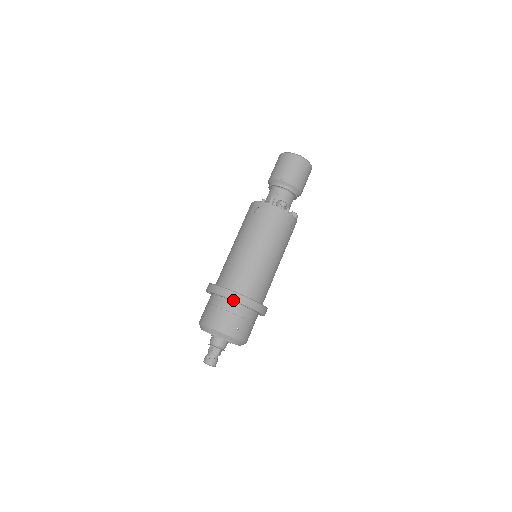
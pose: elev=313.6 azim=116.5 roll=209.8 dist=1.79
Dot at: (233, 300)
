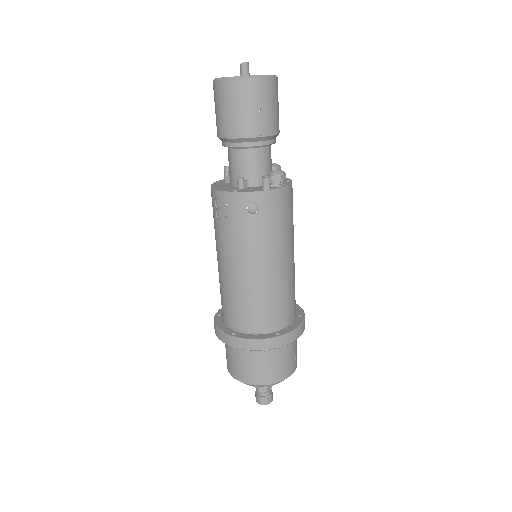
Dot at: occluded
